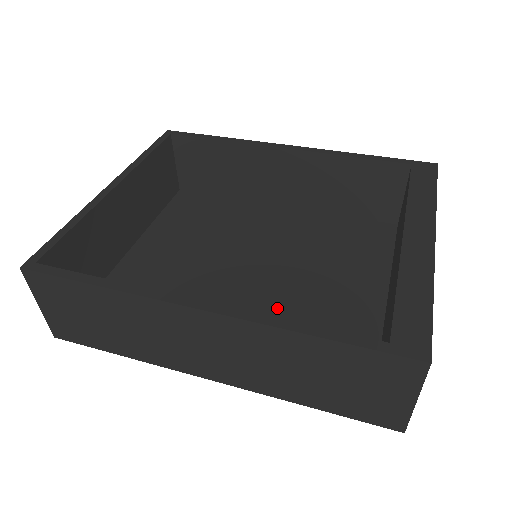
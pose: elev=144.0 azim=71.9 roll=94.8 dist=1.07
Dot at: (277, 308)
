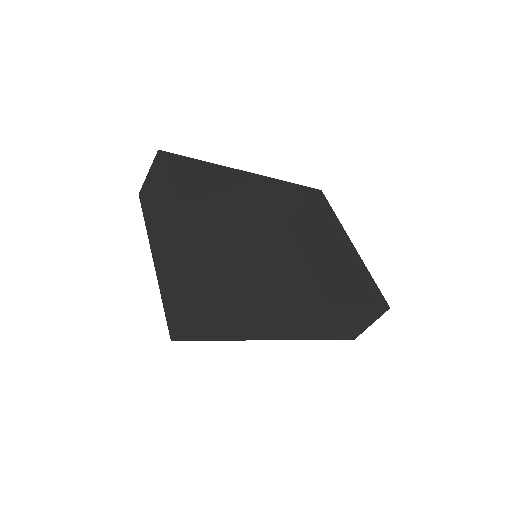
Dot at: (277, 288)
